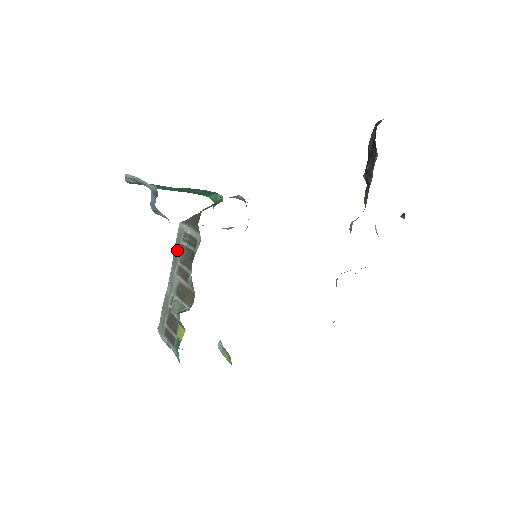
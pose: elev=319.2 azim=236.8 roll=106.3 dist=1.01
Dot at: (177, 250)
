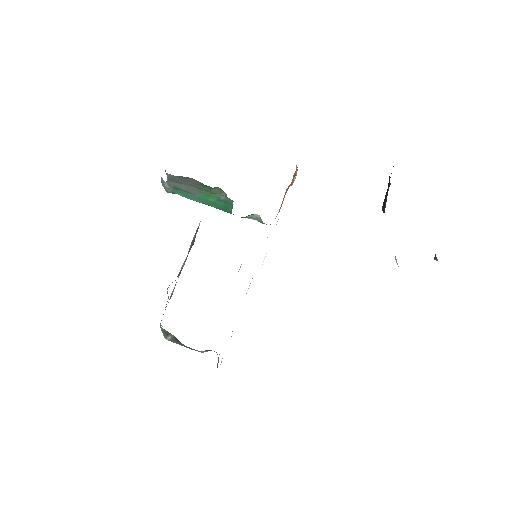
Dot at: (190, 245)
